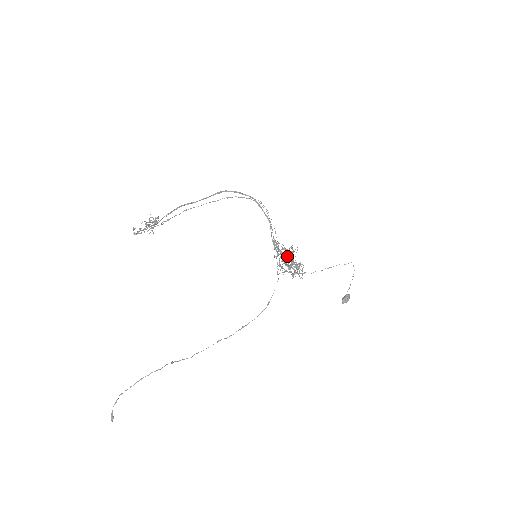
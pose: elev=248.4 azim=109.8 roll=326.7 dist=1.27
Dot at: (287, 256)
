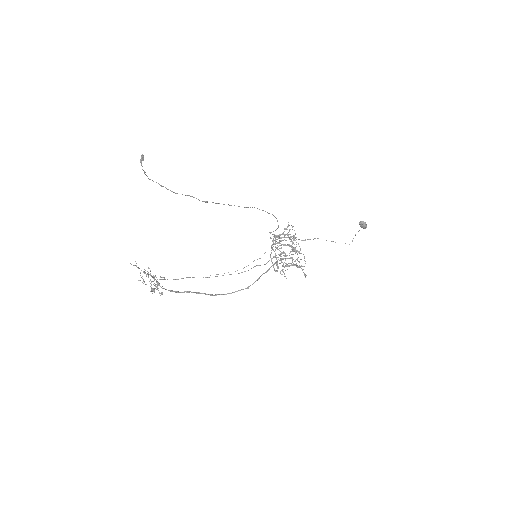
Dot at: (272, 240)
